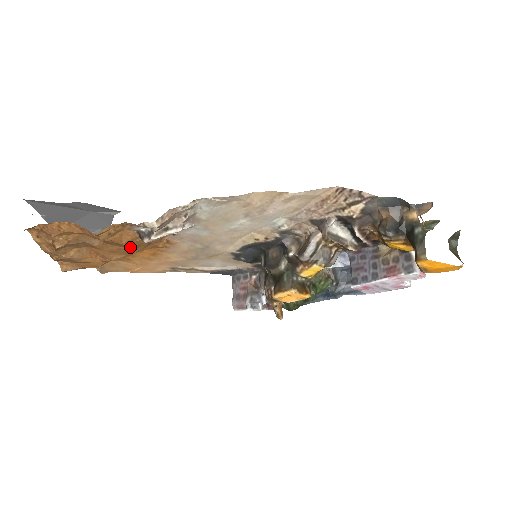
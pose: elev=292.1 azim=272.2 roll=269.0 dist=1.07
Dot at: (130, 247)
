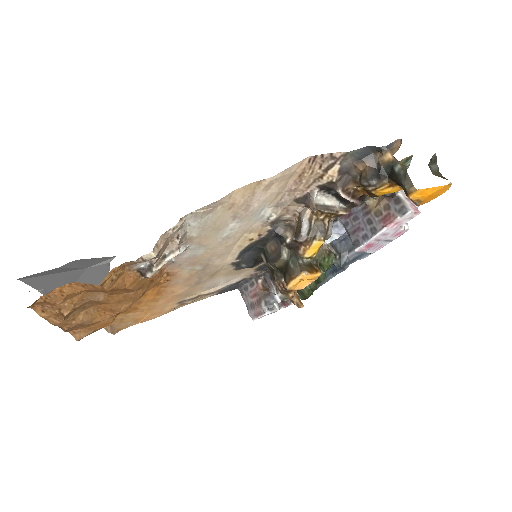
Dot at: (135, 290)
